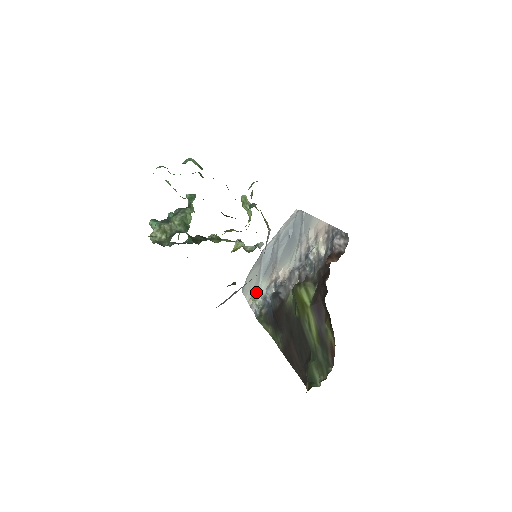
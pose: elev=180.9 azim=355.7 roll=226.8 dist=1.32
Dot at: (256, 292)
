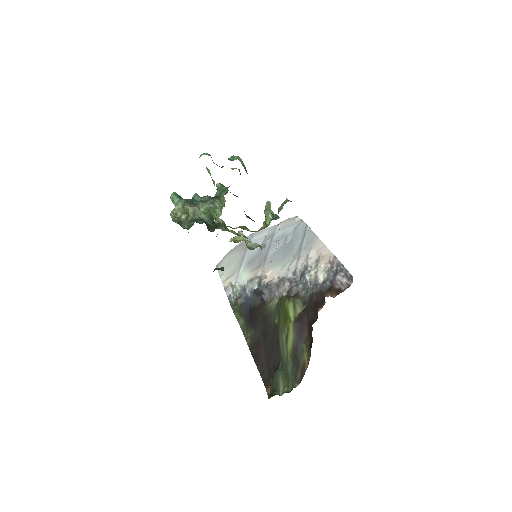
Dot at: (234, 277)
